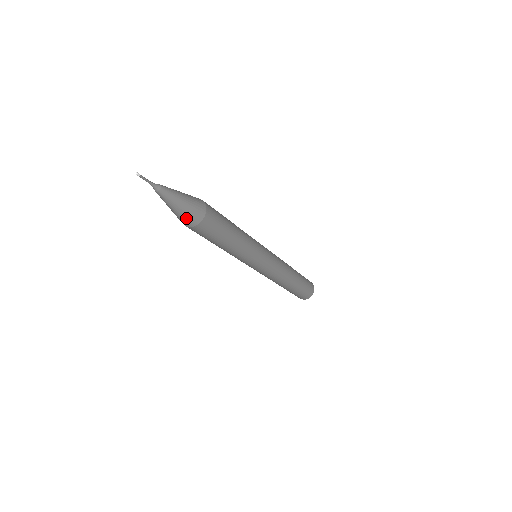
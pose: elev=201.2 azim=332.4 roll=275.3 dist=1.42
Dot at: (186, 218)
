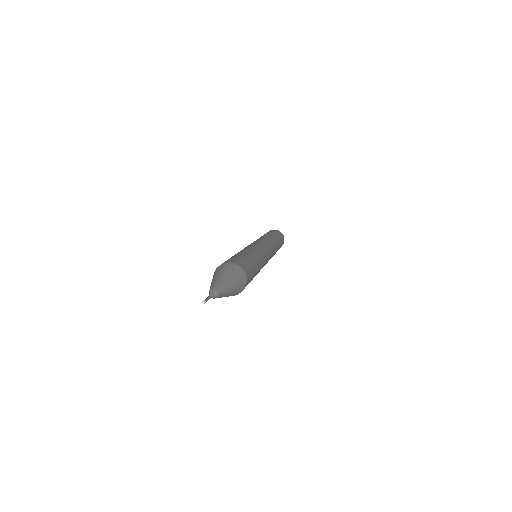
Dot at: (236, 292)
